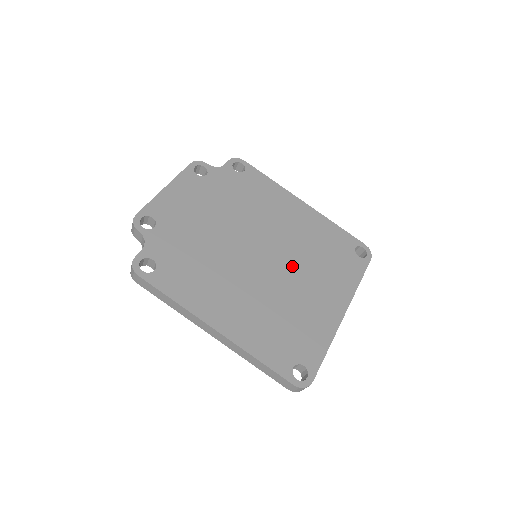
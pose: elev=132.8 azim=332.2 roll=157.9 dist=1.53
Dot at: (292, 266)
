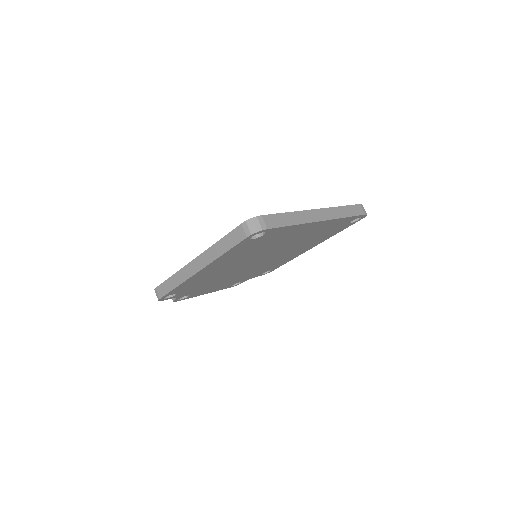
Dot at: occluded
